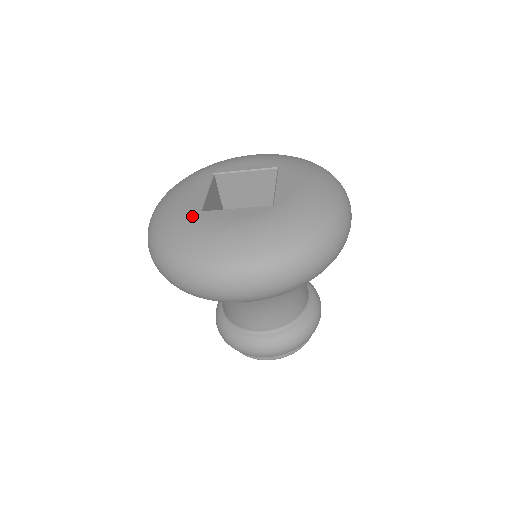
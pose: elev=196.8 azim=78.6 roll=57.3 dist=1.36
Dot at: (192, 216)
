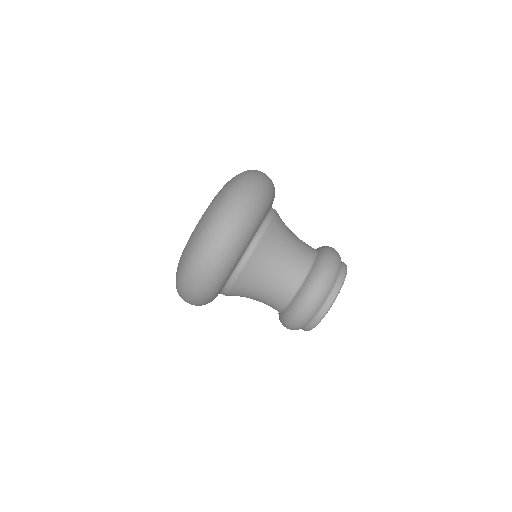
Dot at: occluded
